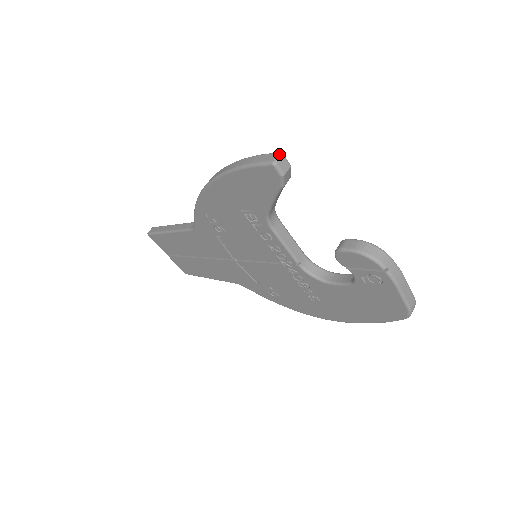
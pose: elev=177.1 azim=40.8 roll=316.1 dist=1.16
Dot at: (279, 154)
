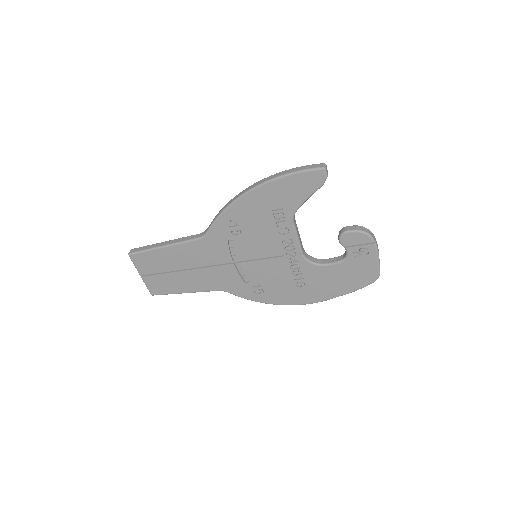
Dot at: (324, 164)
